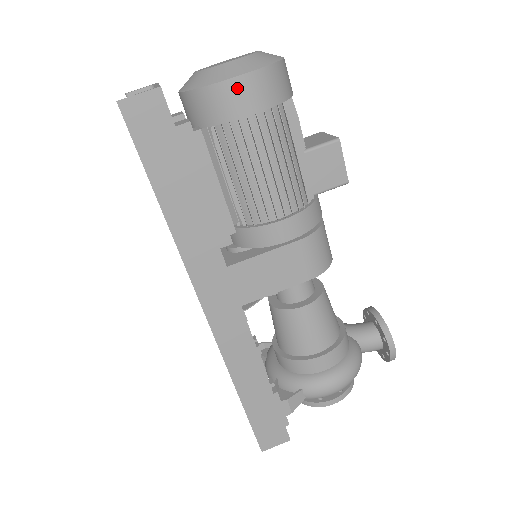
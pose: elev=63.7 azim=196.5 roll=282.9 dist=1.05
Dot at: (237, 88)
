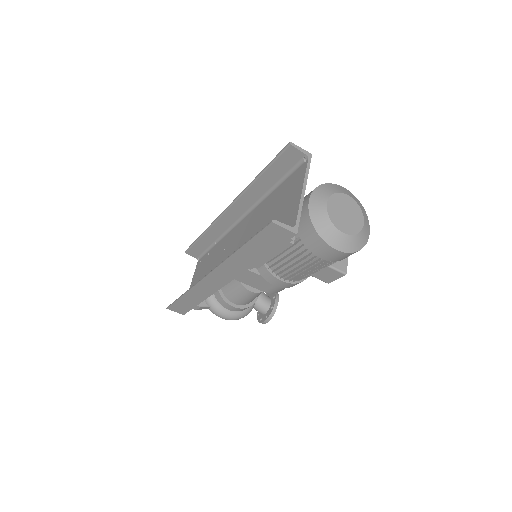
Dot at: (328, 250)
